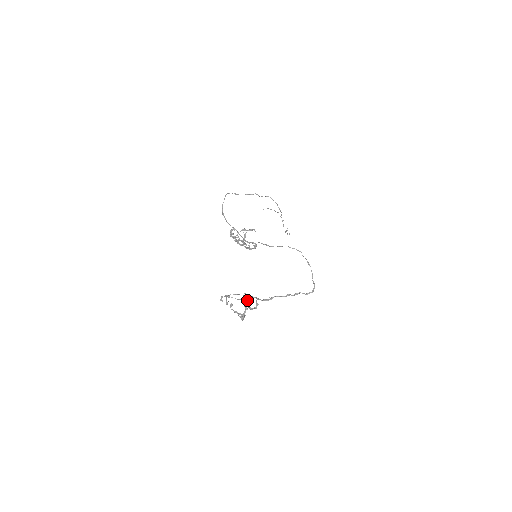
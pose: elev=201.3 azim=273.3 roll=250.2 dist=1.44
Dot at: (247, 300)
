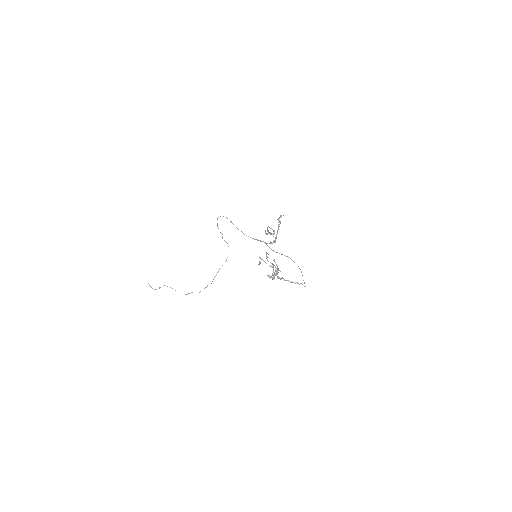
Dot at: occluded
